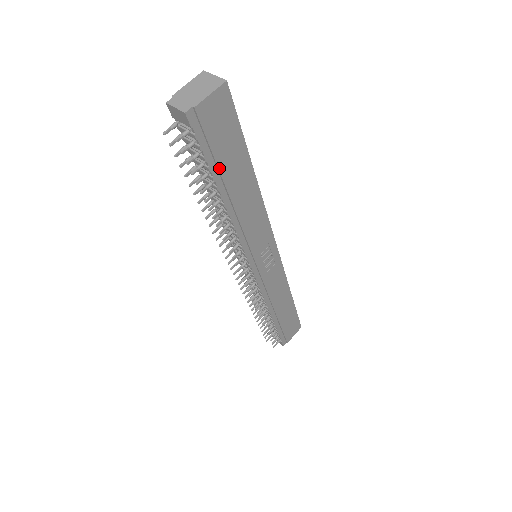
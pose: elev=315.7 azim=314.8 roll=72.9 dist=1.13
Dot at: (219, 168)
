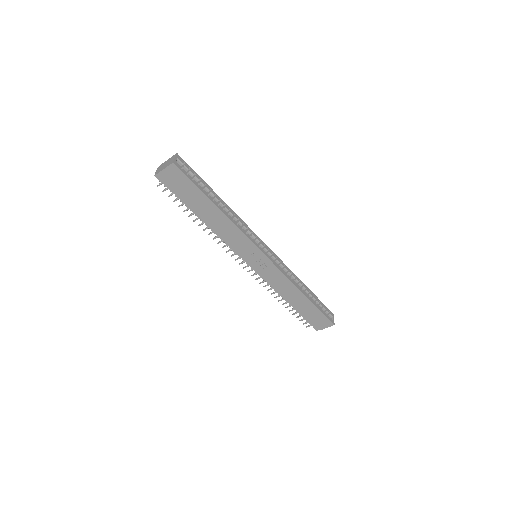
Dot at: (187, 202)
